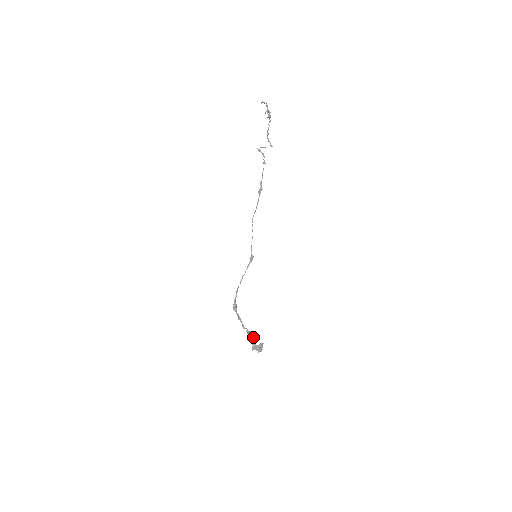
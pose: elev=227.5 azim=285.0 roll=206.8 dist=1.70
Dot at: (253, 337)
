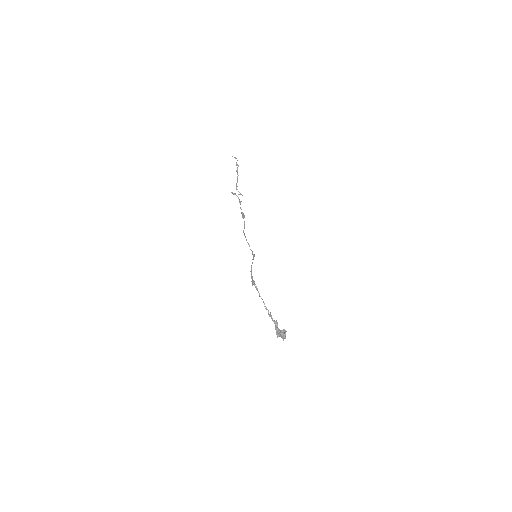
Dot at: (275, 321)
